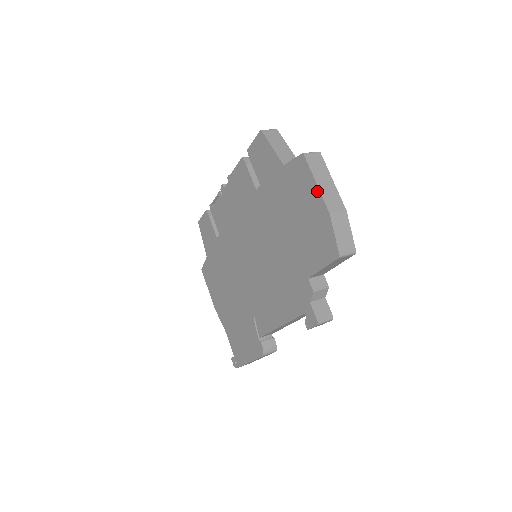
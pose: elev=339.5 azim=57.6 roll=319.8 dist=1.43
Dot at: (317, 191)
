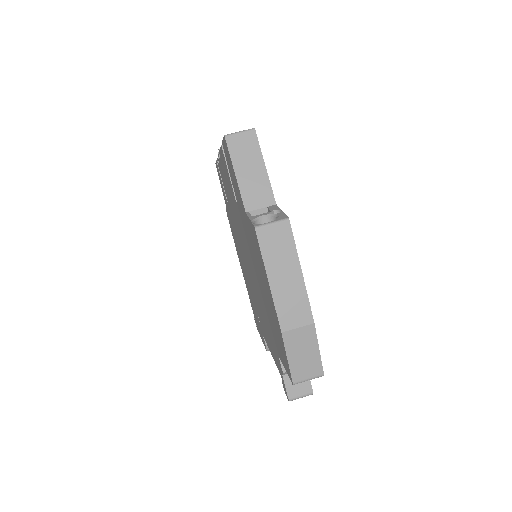
Dot at: (270, 292)
